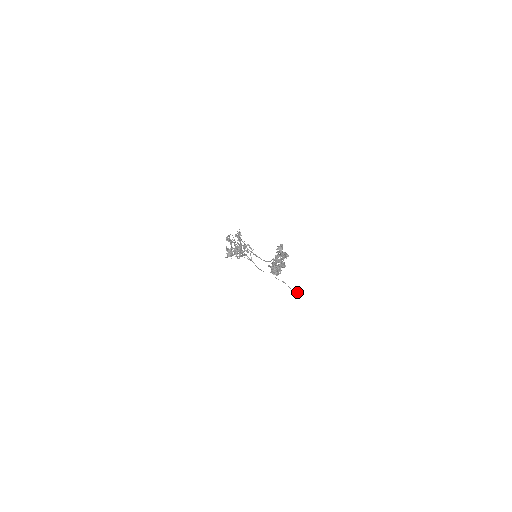
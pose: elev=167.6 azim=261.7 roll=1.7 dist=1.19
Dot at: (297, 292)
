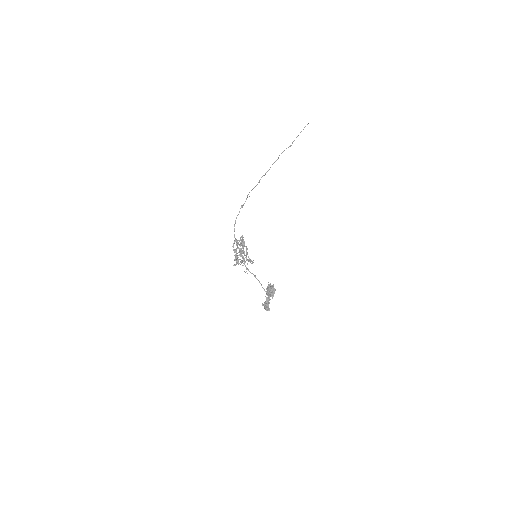
Dot at: (305, 126)
